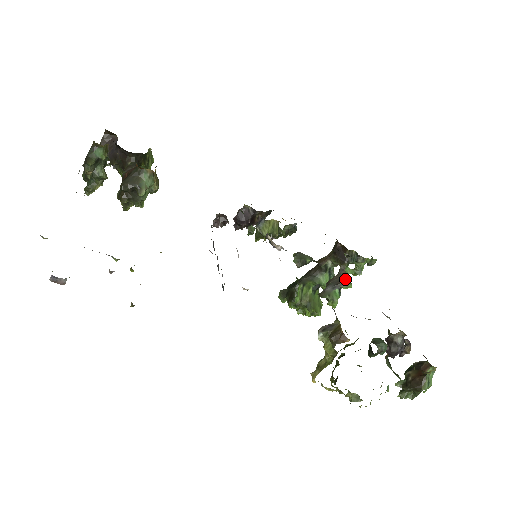
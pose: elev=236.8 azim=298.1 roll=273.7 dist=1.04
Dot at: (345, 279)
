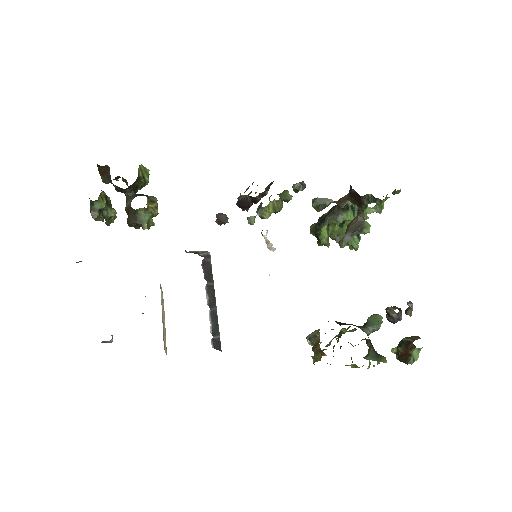
Dot at: (363, 224)
